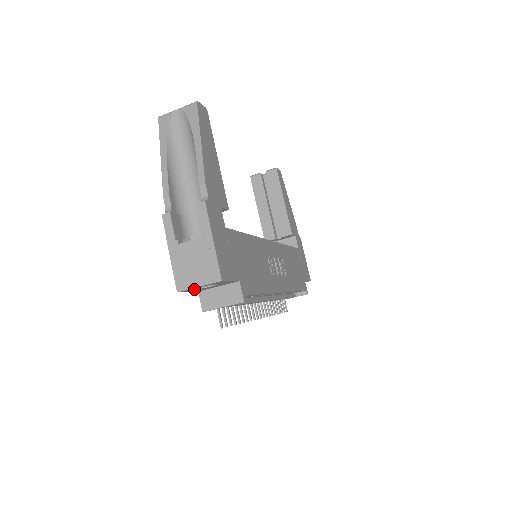
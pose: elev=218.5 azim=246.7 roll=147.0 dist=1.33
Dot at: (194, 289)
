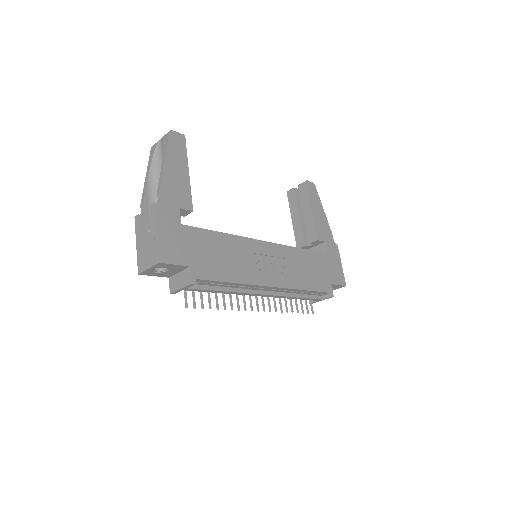
Dot at: (153, 272)
